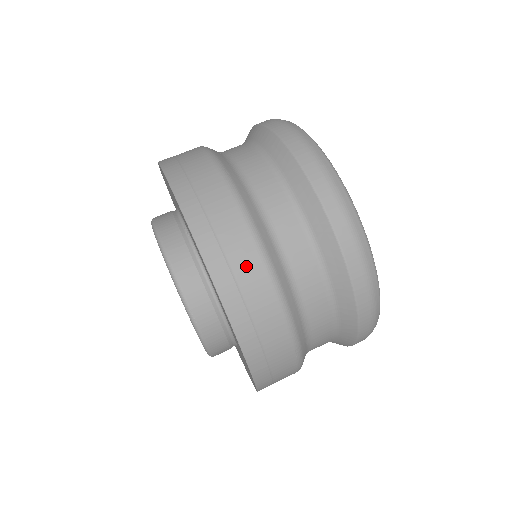
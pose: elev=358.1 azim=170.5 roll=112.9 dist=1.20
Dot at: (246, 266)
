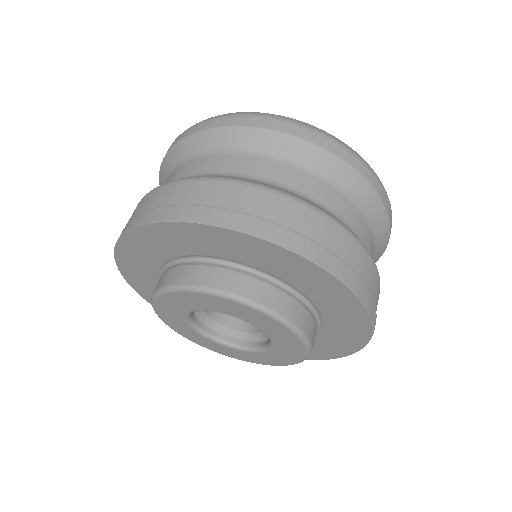
Dot at: (204, 193)
